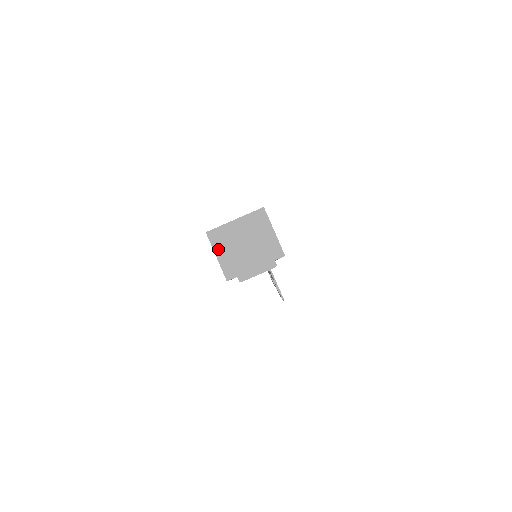
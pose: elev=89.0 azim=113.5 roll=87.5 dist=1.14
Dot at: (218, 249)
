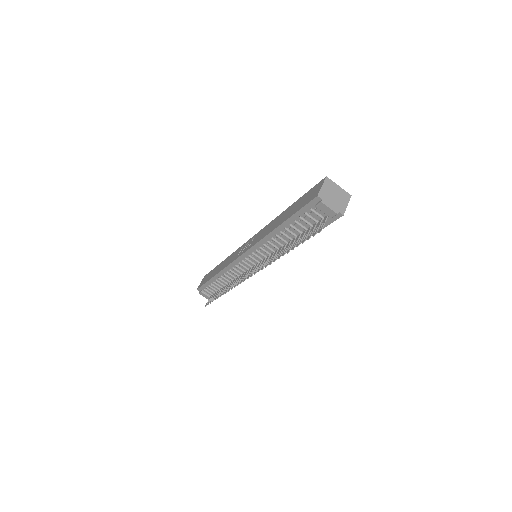
Dot at: (325, 185)
